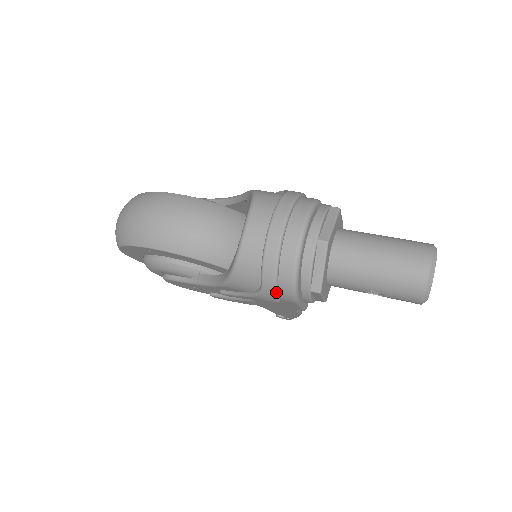
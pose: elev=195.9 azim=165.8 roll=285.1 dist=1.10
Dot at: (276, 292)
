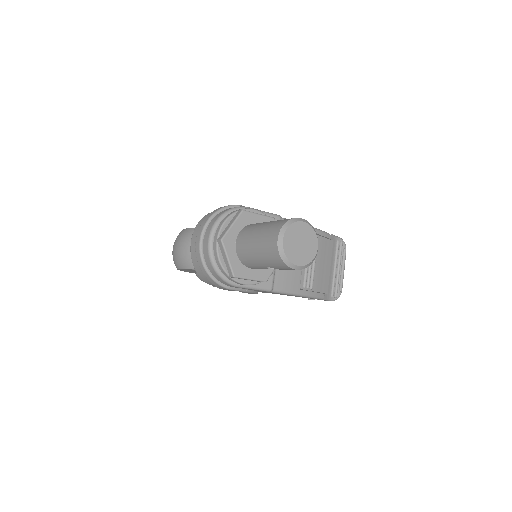
Dot at: (216, 282)
